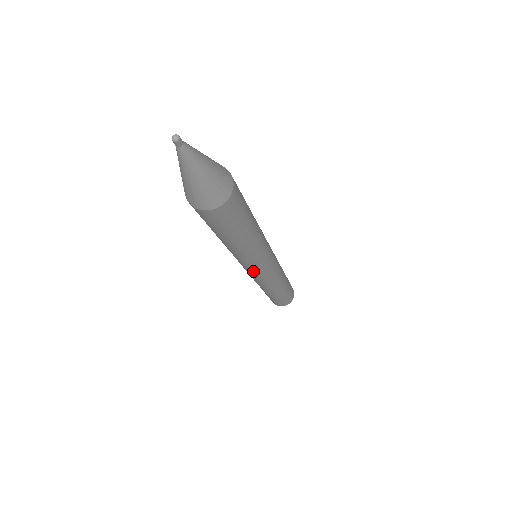
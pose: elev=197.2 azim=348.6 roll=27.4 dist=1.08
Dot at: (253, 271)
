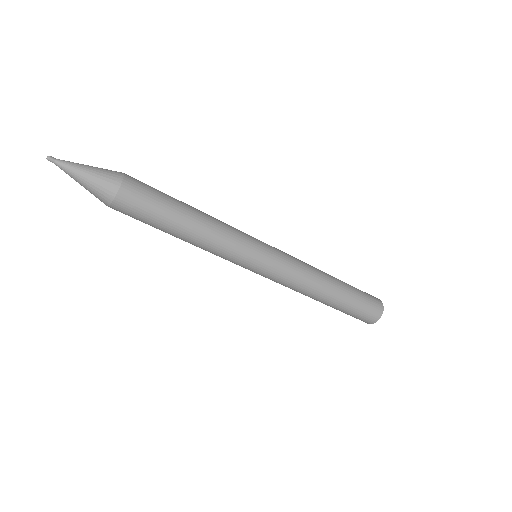
Dot at: (253, 267)
